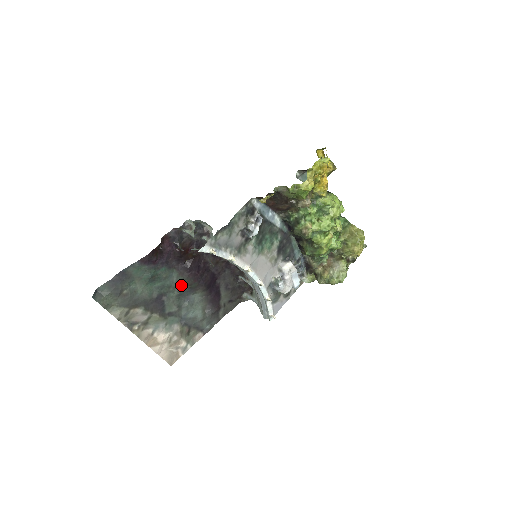
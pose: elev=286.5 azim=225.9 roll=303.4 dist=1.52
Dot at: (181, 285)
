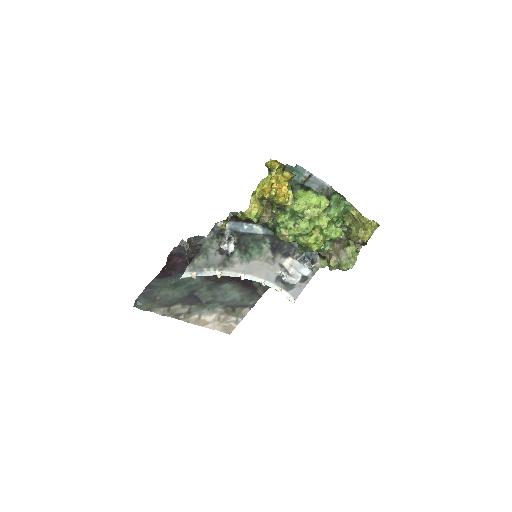
Dot at: (207, 281)
